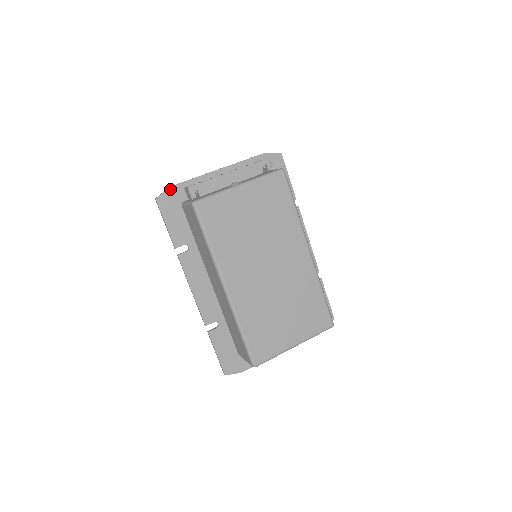
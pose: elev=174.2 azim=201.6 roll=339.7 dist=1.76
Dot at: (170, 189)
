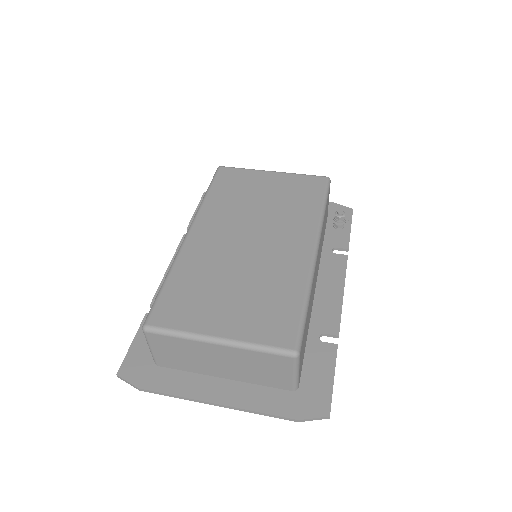
Dot at: occluded
